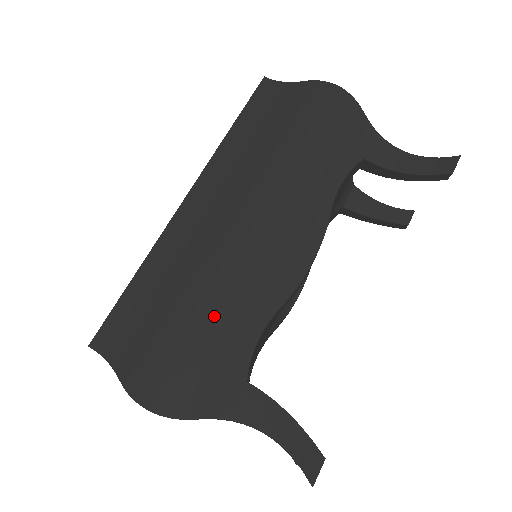
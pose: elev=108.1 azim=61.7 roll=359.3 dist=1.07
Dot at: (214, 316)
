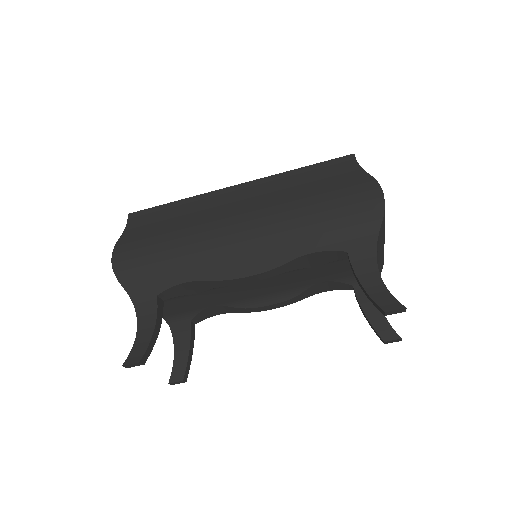
Dot at: (175, 251)
